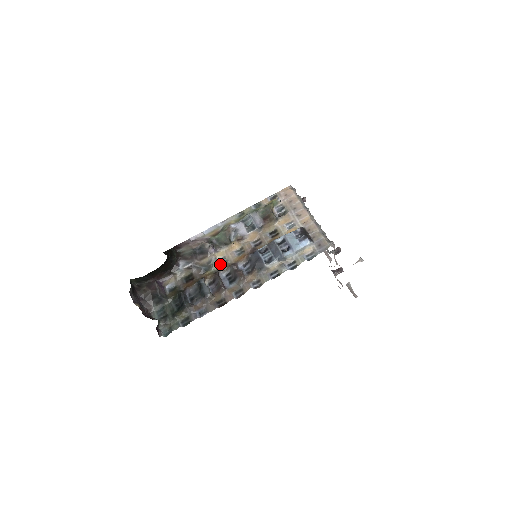
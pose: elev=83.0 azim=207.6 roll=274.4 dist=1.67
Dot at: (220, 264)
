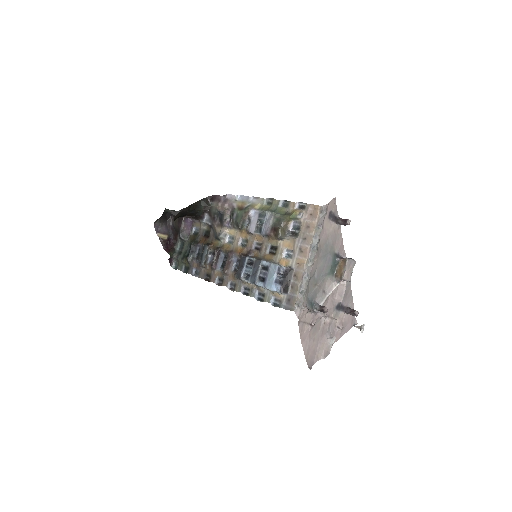
Dot at: (228, 241)
